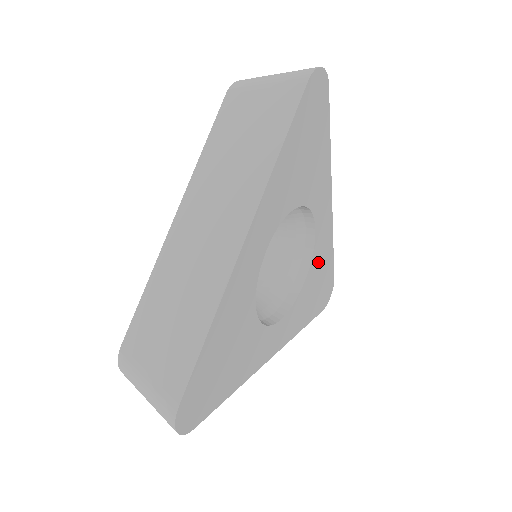
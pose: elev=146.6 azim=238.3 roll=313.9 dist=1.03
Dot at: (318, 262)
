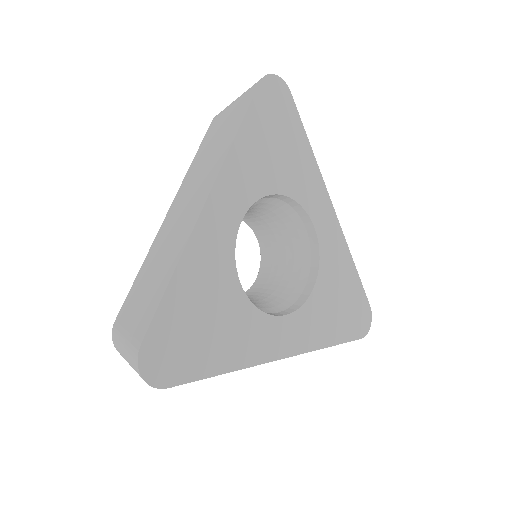
Dot at: (332, 271)
